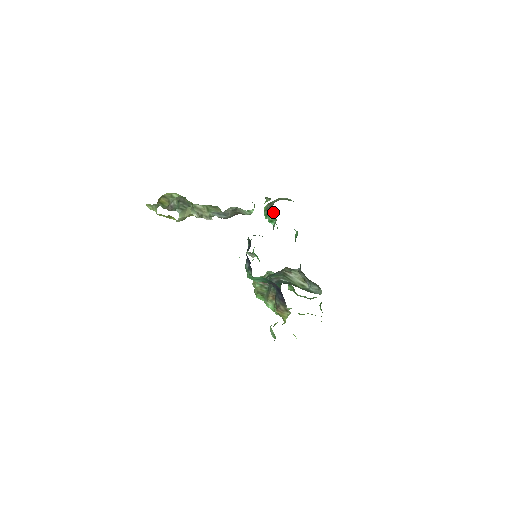
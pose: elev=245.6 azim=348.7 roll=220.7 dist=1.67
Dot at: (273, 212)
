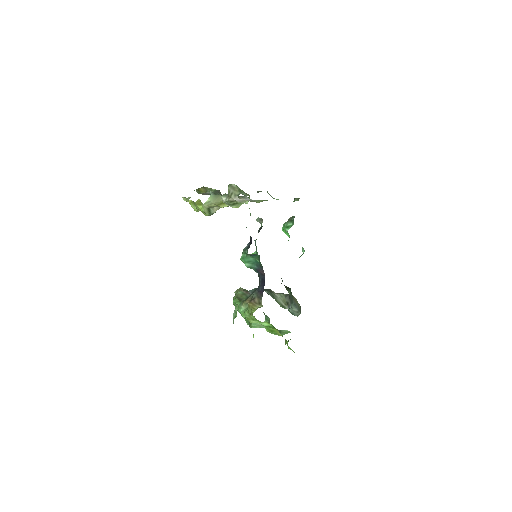
Dot at: occluded
